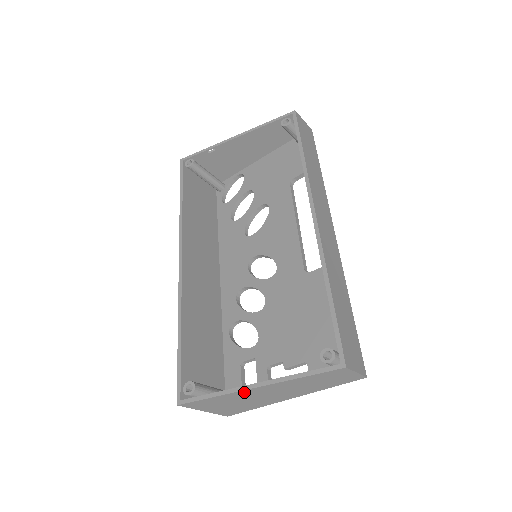
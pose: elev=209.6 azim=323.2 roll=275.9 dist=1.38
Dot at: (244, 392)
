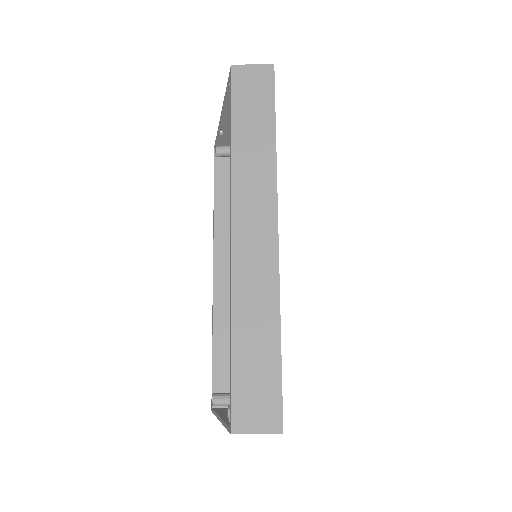
Dot at: occluded
